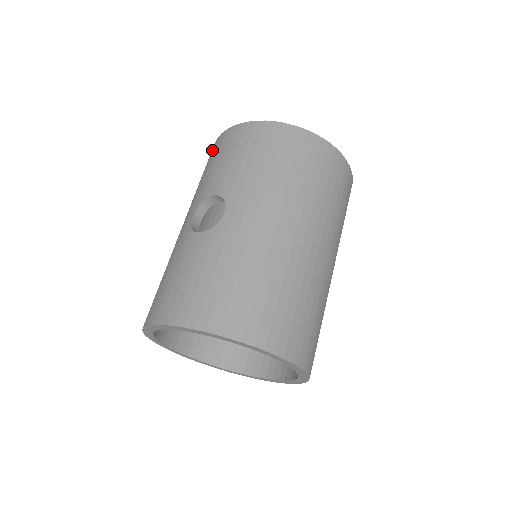
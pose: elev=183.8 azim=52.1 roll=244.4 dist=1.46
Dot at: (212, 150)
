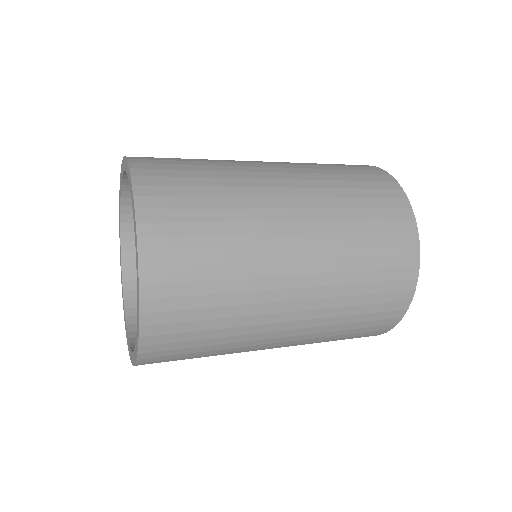
Dot at: occluded
